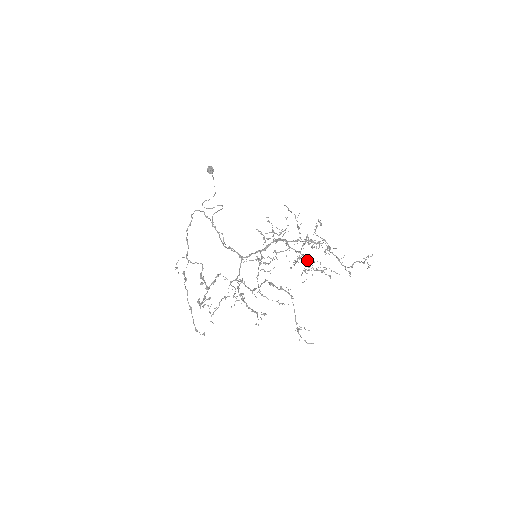
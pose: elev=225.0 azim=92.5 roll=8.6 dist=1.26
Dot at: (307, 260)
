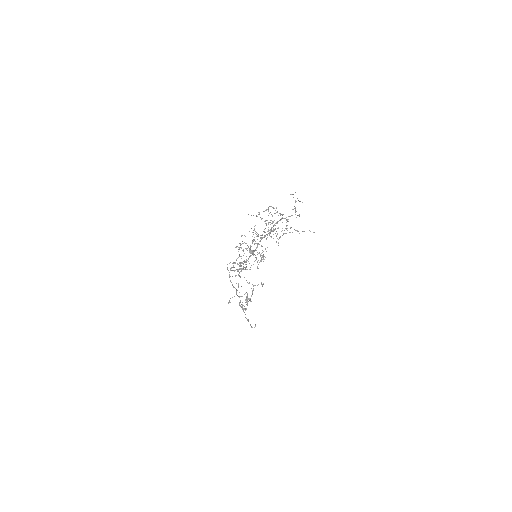
Dot at: (273, 230)
